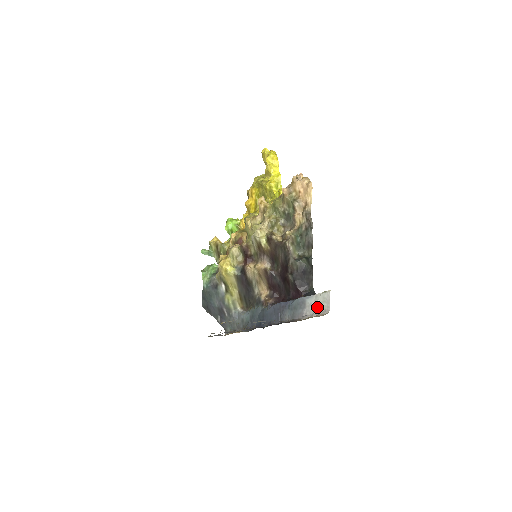
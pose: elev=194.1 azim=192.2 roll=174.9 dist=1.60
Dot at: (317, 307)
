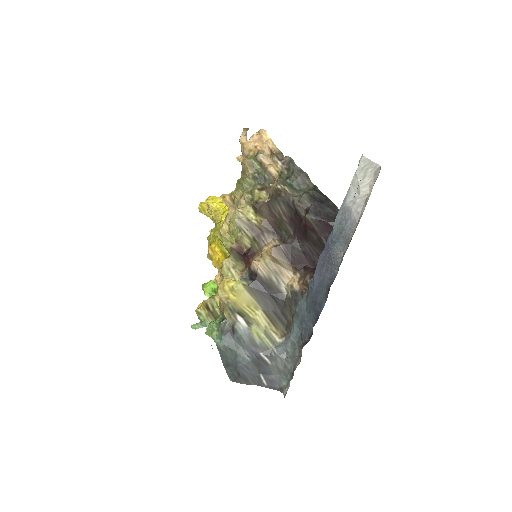
Dot at: (363, 187)
